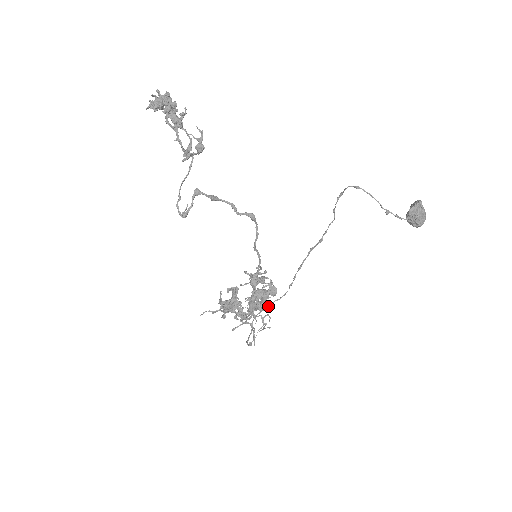
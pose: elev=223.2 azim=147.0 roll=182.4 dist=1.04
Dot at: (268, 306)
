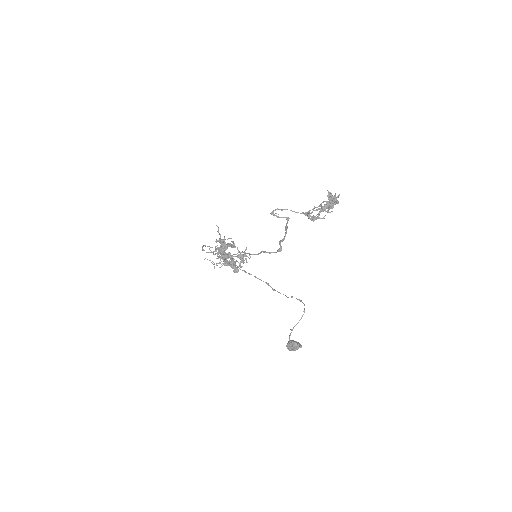
Dot at: occluded
